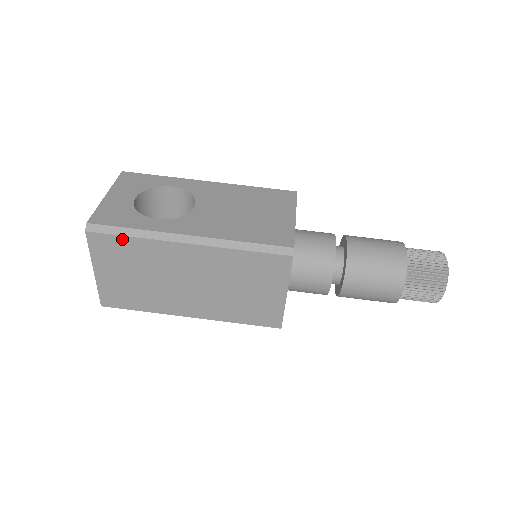
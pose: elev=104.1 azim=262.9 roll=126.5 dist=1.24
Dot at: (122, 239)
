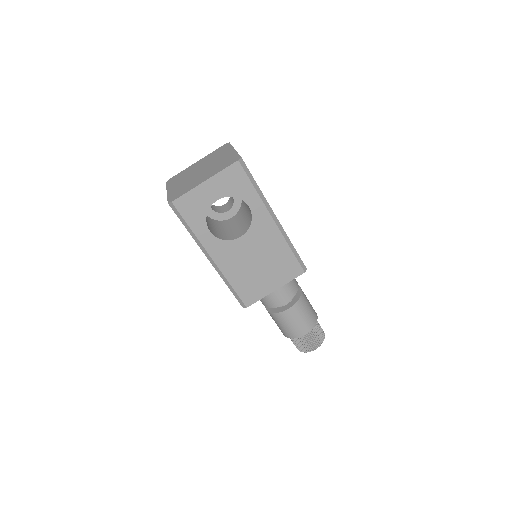
Dot at: (183, 223)
